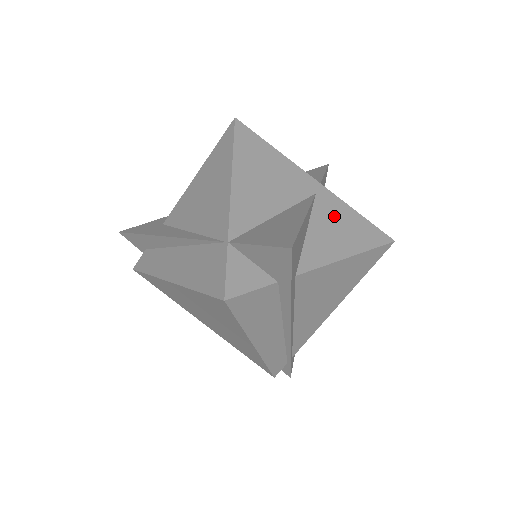
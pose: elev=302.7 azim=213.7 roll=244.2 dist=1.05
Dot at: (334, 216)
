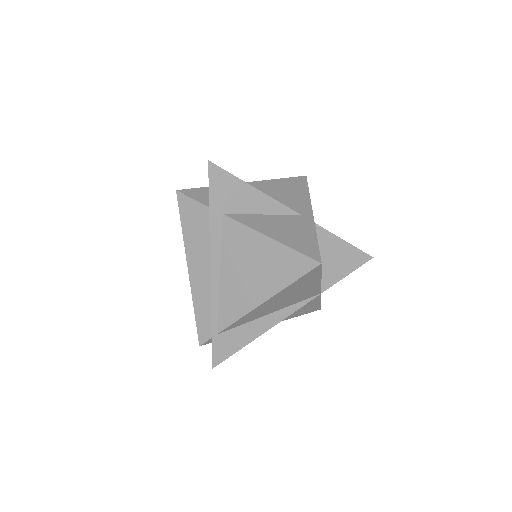
Dot at: (295, 226)
